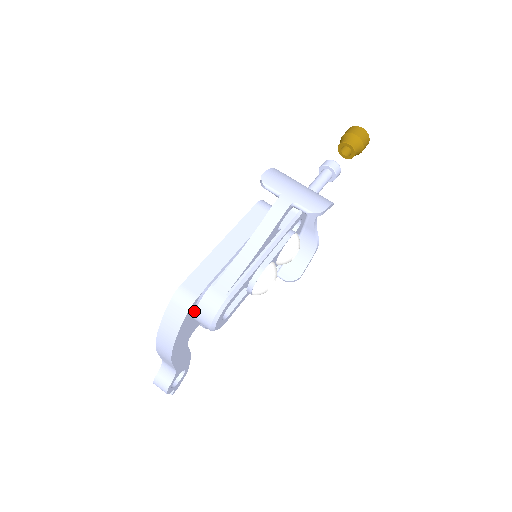
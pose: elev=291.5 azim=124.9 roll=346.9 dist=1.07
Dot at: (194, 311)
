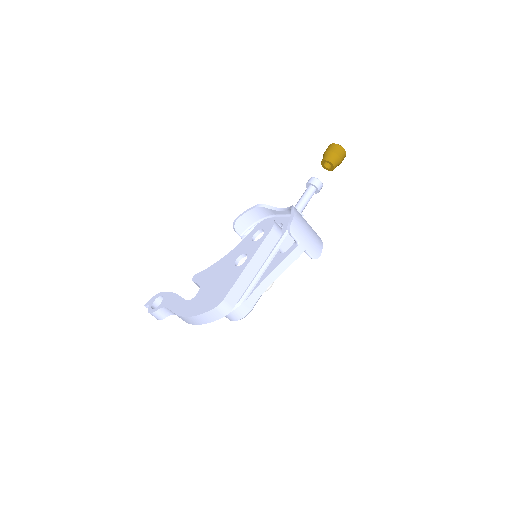
Dot at: occluded
